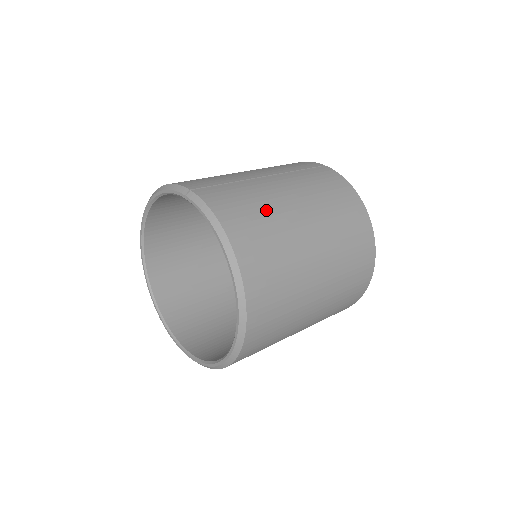
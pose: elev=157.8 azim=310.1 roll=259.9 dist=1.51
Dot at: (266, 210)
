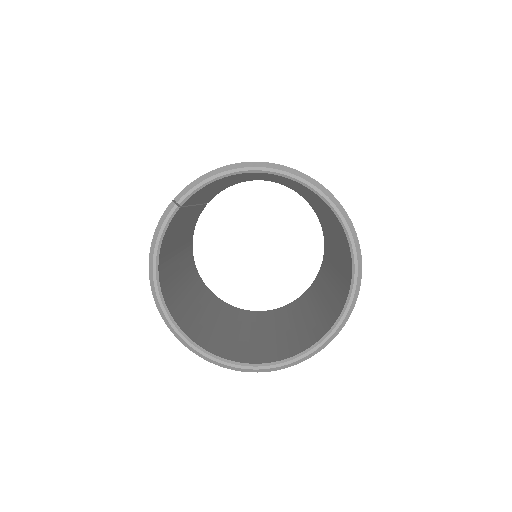
Dot at: occluded
